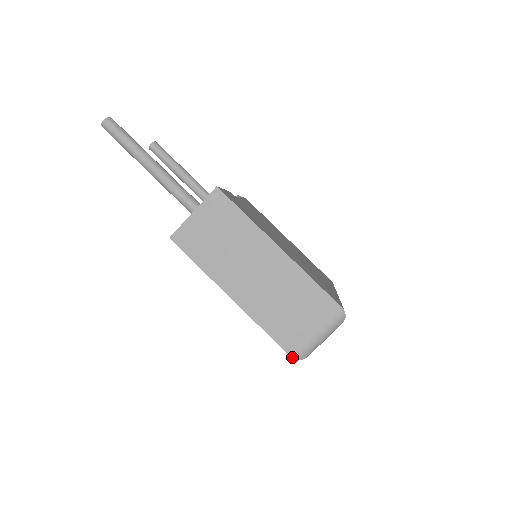
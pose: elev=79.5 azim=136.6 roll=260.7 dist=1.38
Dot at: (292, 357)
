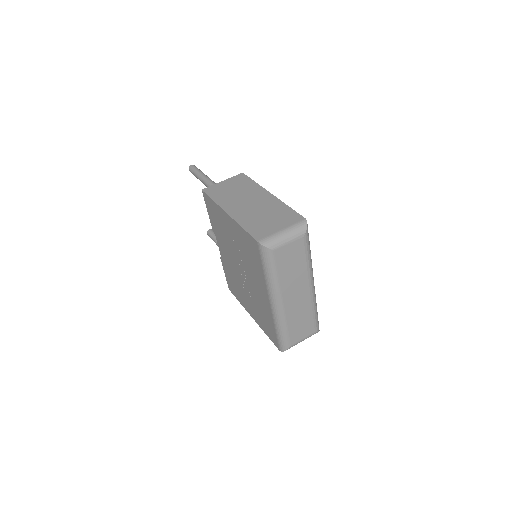
Dot at: (258, 241)
